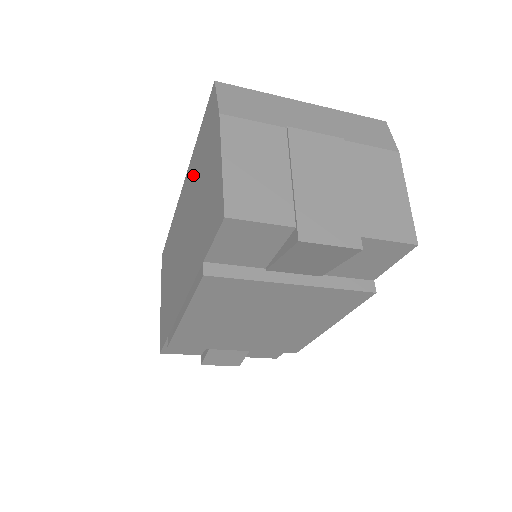
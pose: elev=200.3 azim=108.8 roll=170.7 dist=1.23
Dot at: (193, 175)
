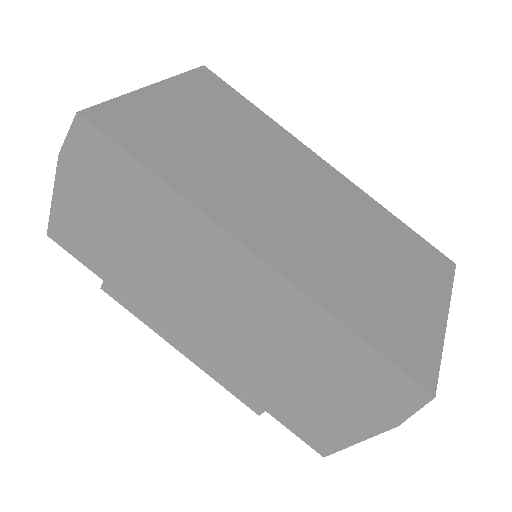
Dot at: (305, 333)
